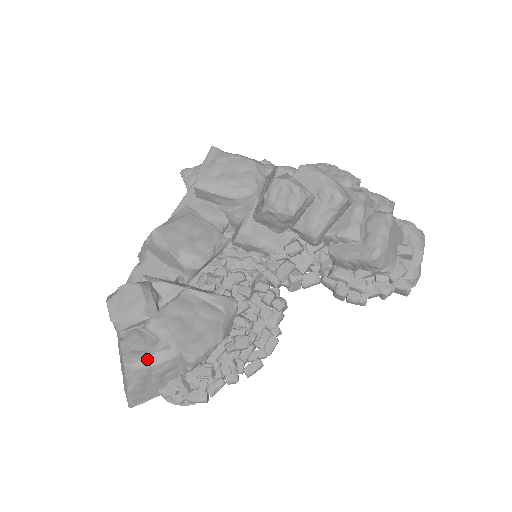
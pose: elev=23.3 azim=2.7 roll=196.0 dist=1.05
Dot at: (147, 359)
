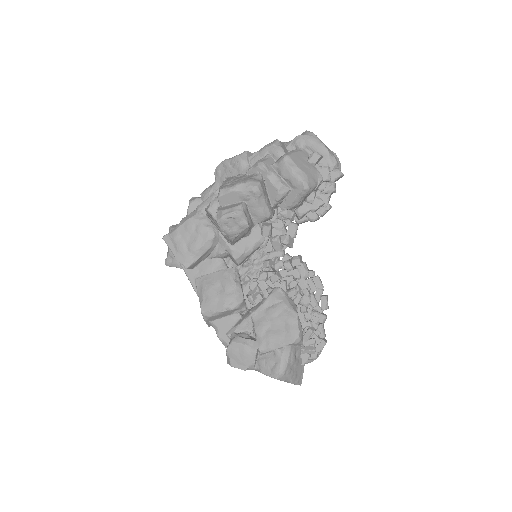
Dot at: (282, 365)
